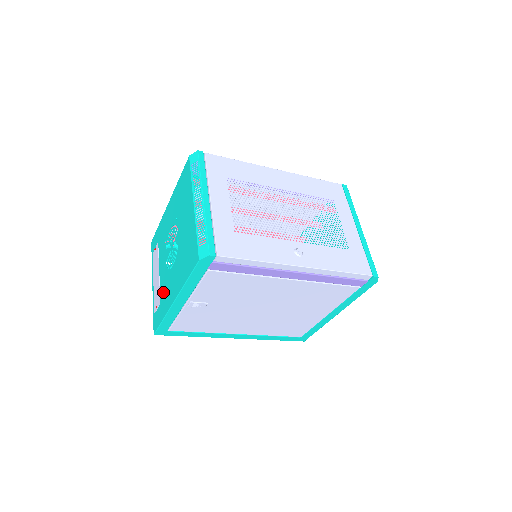
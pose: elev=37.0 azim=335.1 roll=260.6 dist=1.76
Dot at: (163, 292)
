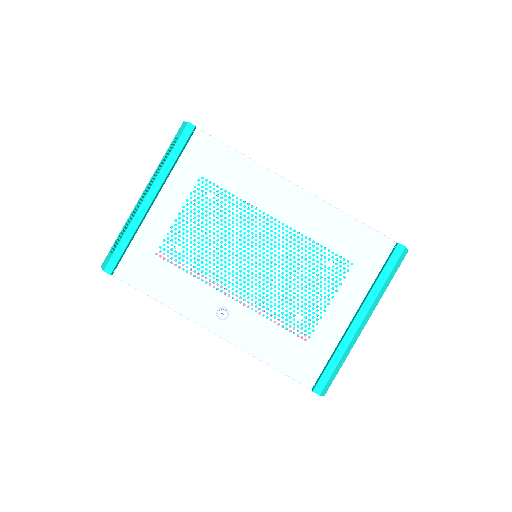
Dot at: occluded
